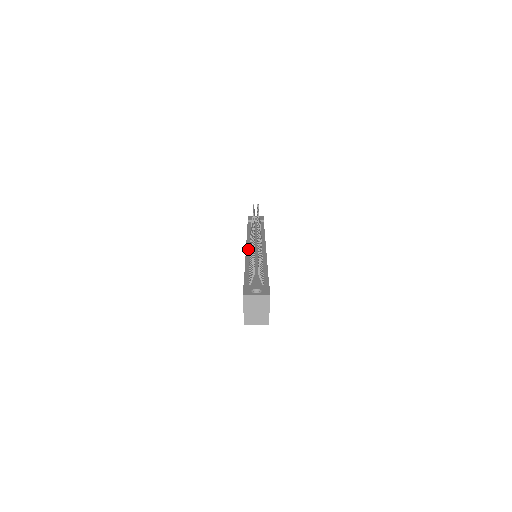
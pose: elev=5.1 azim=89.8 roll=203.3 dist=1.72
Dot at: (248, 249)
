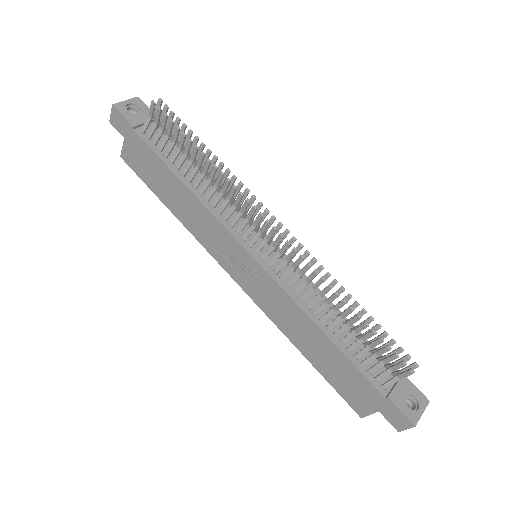
Dot at: (264, 264)
